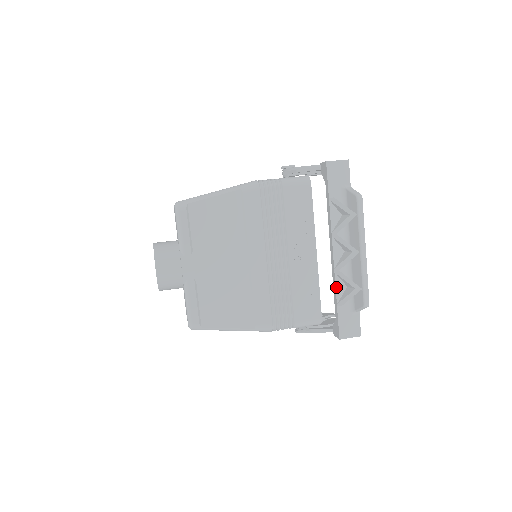
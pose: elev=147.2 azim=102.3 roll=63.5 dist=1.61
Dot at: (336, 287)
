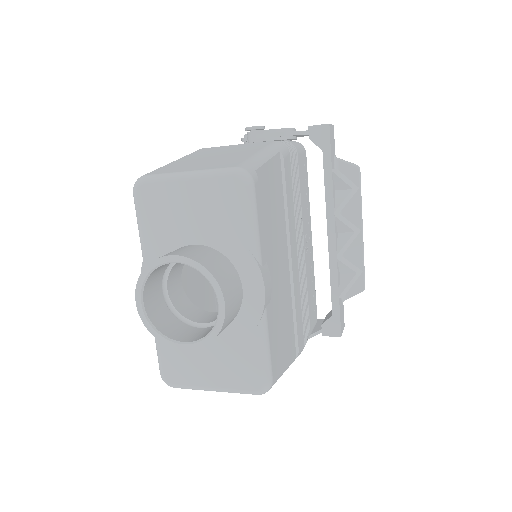
Dot at: (338, 276)
